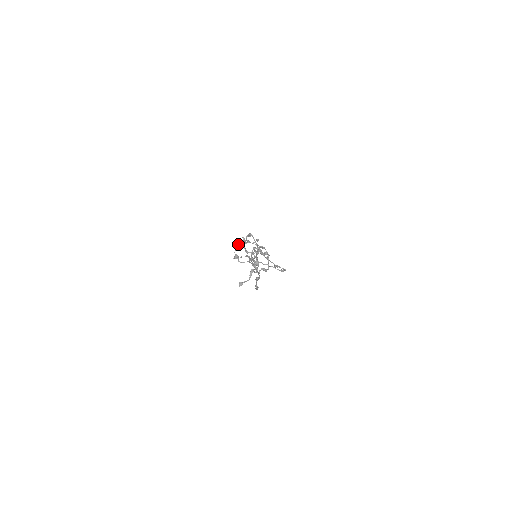
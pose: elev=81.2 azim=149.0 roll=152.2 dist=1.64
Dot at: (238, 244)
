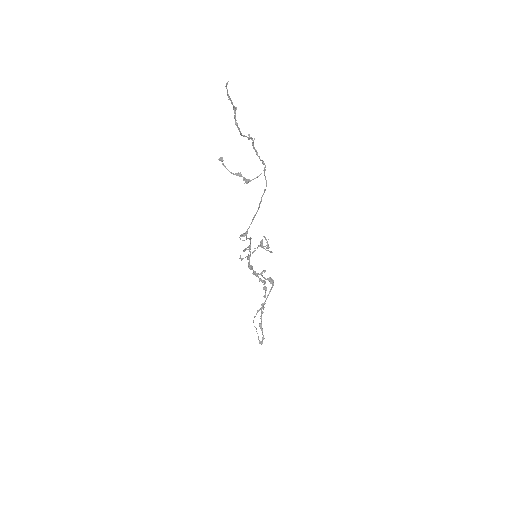
Dot at: occluded
